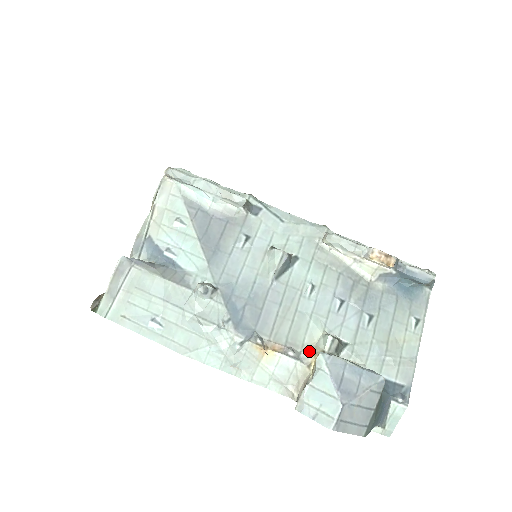
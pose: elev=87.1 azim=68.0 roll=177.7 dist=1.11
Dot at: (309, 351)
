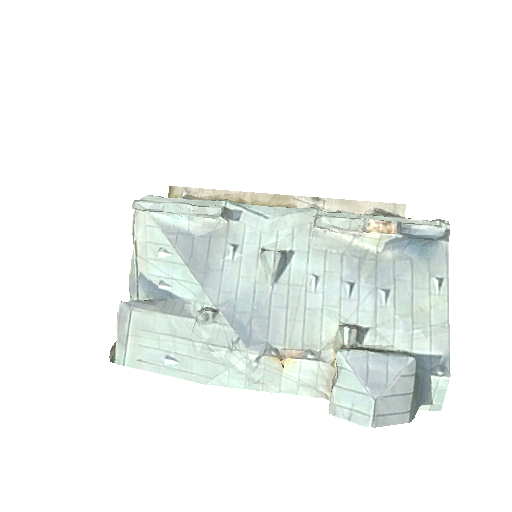
Dot at: (329, 348)
